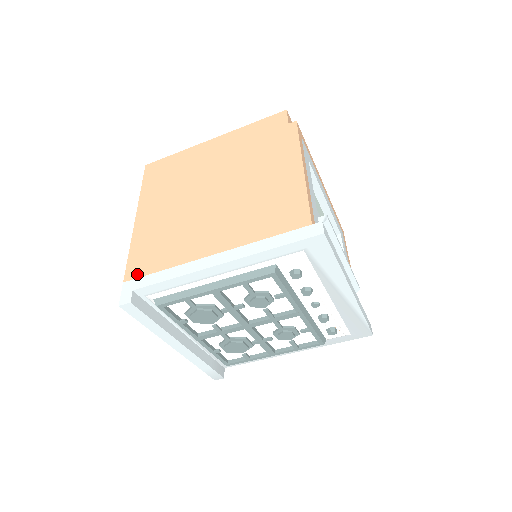
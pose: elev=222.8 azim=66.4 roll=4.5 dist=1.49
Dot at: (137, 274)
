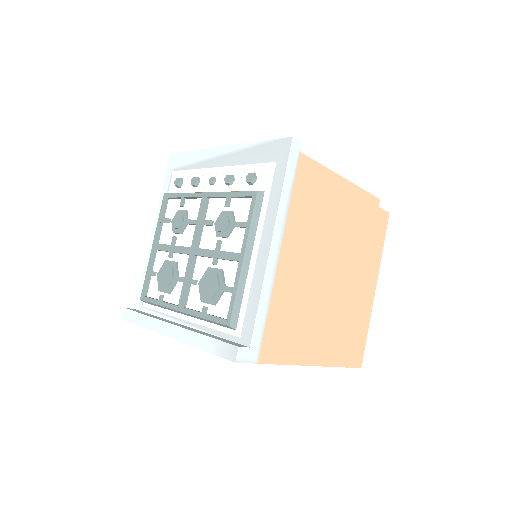
Dot at: occluded
